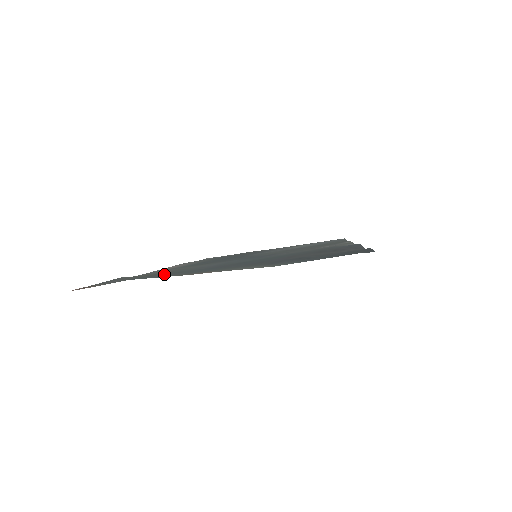
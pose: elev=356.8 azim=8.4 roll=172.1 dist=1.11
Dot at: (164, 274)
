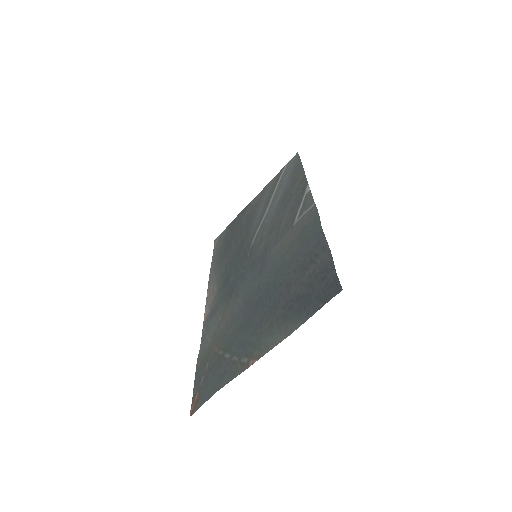
Dot at: (224, 355)
